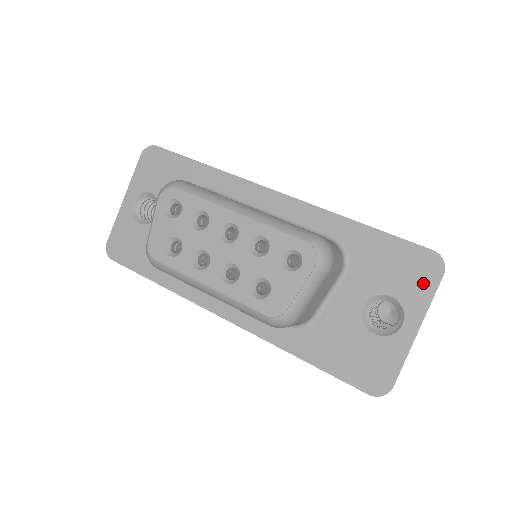
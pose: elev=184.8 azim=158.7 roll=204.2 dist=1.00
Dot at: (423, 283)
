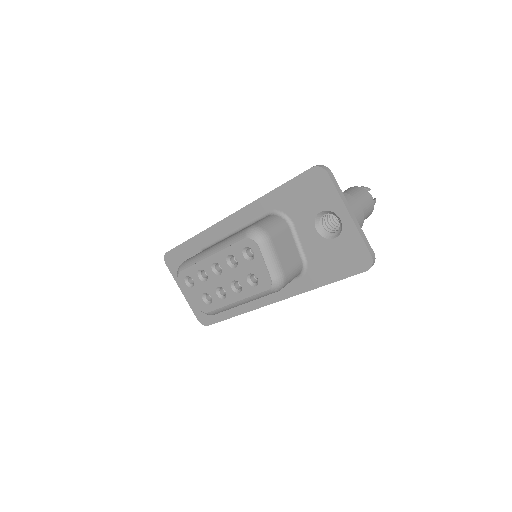
Dot at: (325, 189)
